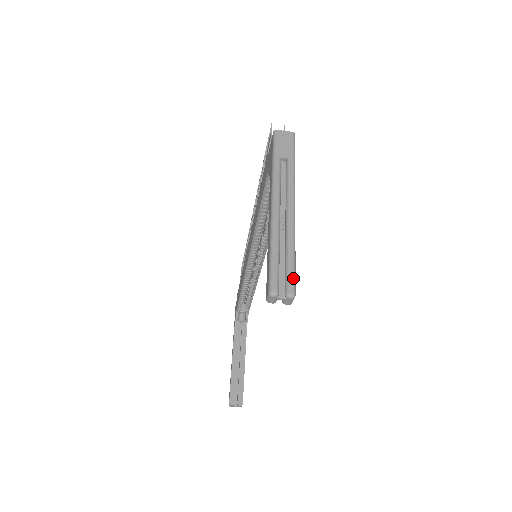
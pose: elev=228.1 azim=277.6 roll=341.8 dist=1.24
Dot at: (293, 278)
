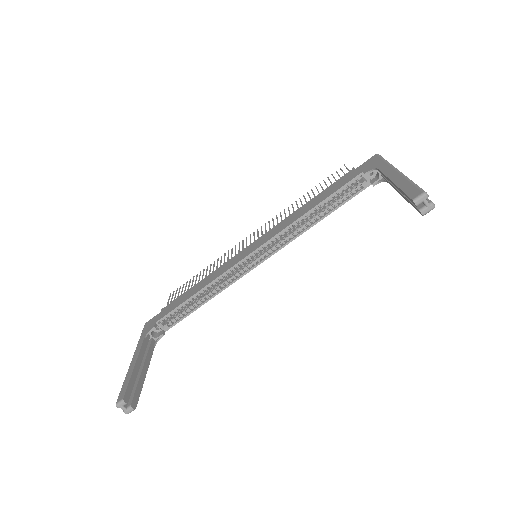
Dot at: occluded
